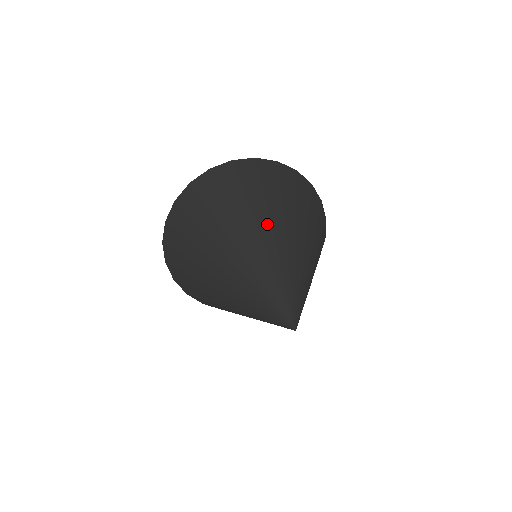
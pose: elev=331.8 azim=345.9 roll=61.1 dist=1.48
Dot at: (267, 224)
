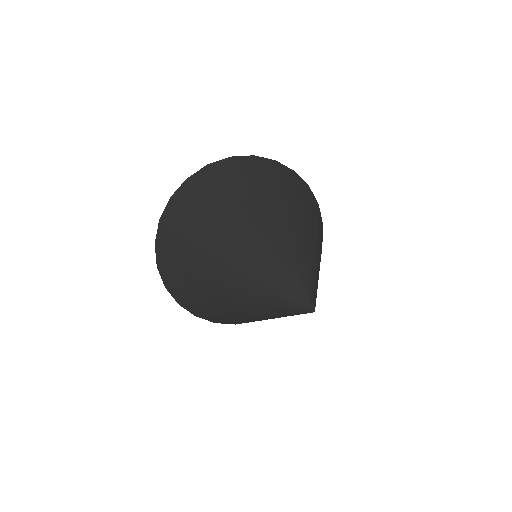
Dot at: (309, 228)
